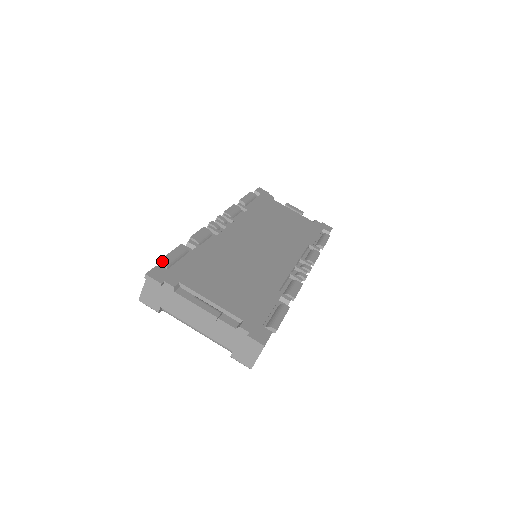
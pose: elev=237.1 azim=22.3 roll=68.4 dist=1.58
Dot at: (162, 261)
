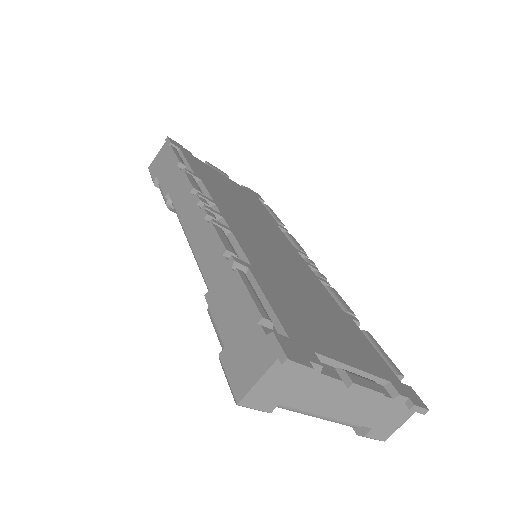
Dot at: (266, 318)
